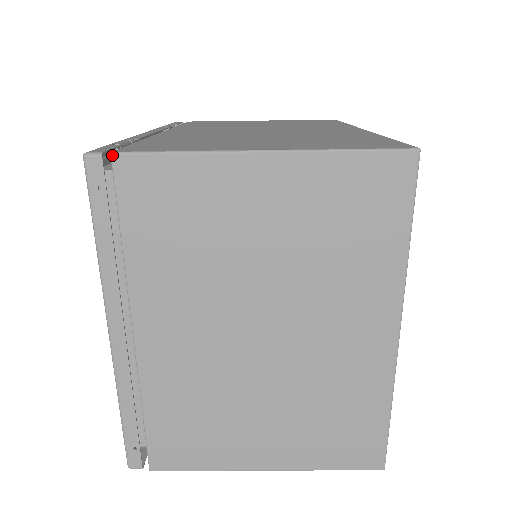
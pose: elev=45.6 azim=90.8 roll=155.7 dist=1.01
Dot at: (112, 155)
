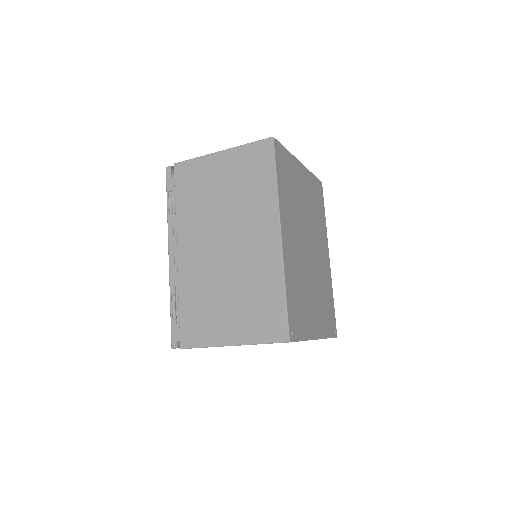
Dot at: occluded
